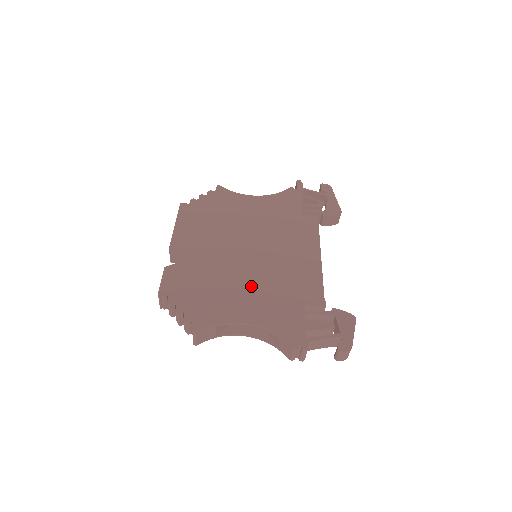
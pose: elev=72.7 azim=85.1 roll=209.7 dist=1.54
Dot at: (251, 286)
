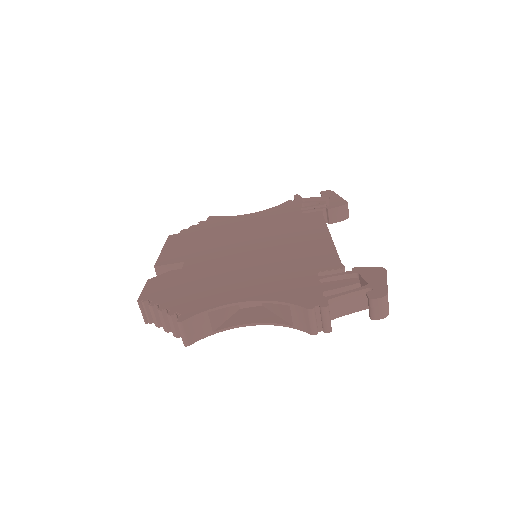
Dot at: (249, 272)
